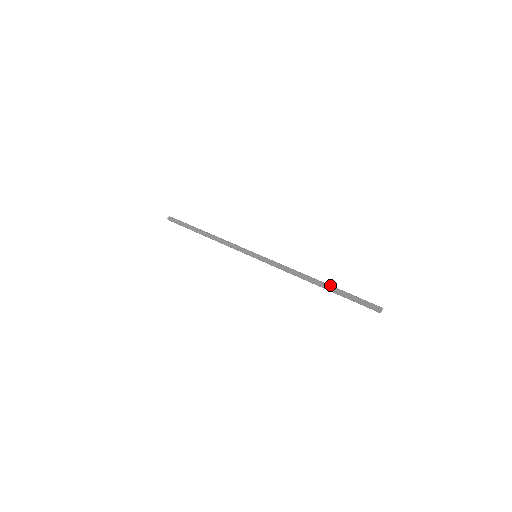
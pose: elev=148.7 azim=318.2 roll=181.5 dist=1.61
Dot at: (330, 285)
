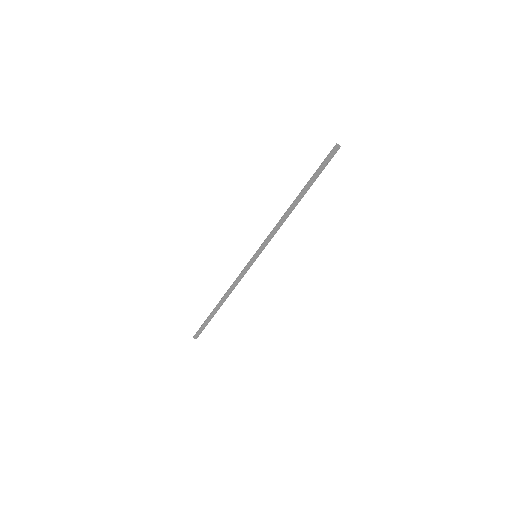
Dot at: (303, 188)
